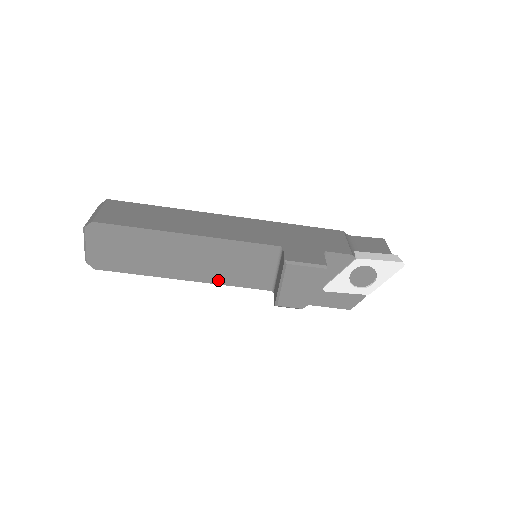
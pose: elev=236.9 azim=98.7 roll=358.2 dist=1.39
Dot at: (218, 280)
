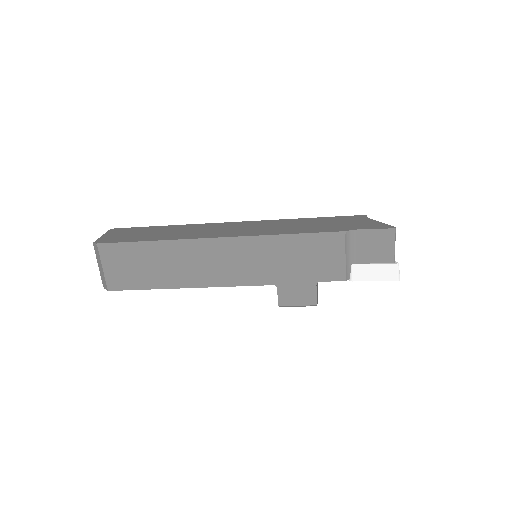
Dot at: occluded
